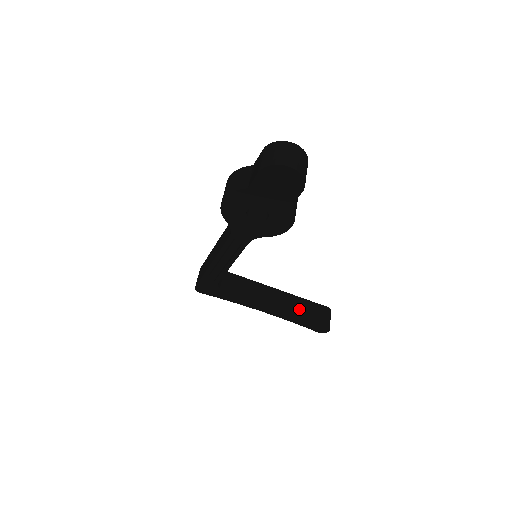
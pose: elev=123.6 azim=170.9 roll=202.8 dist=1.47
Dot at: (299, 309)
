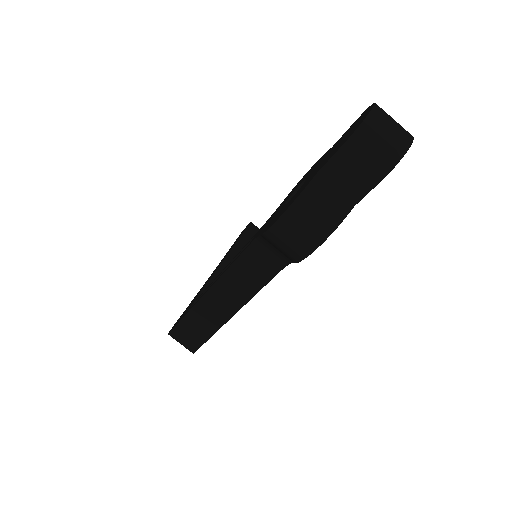
Dot at: occluded
